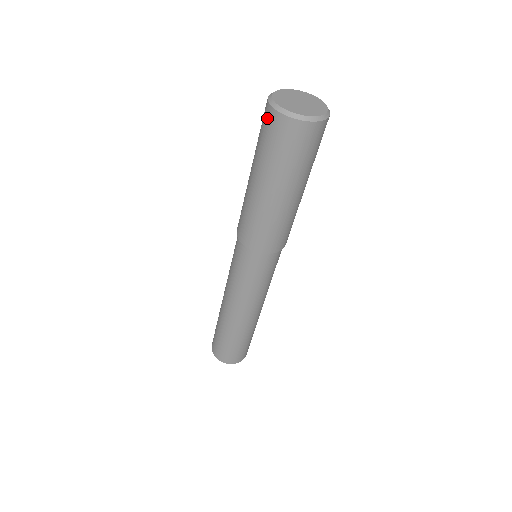
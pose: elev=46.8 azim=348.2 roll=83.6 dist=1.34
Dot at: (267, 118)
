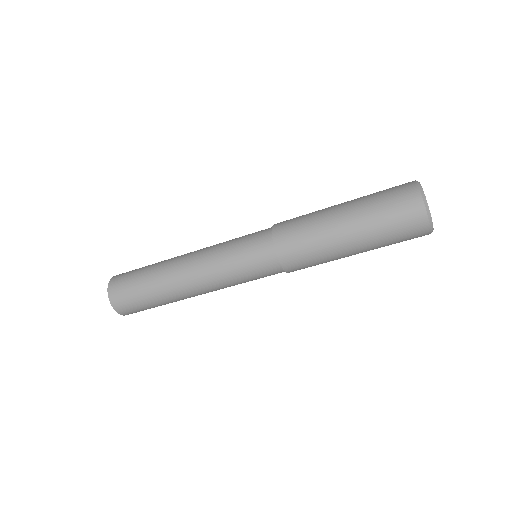
Dot at: (412, 207)
